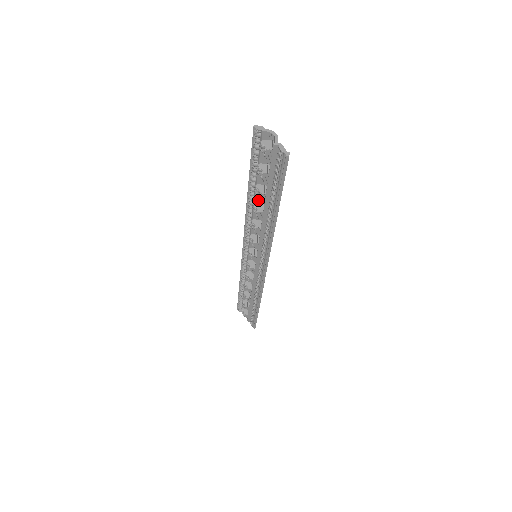
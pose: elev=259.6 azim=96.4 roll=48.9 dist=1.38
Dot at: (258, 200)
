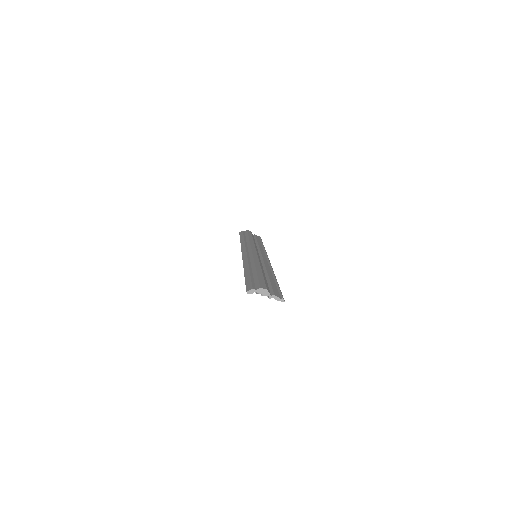
Dot at: occluded
